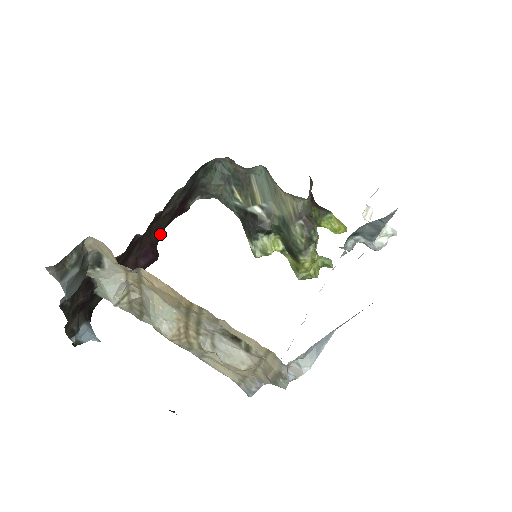
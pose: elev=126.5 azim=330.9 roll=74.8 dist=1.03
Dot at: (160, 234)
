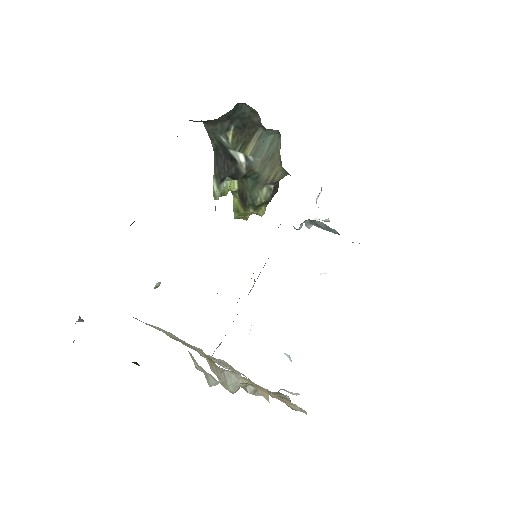
Dot at: occluded
